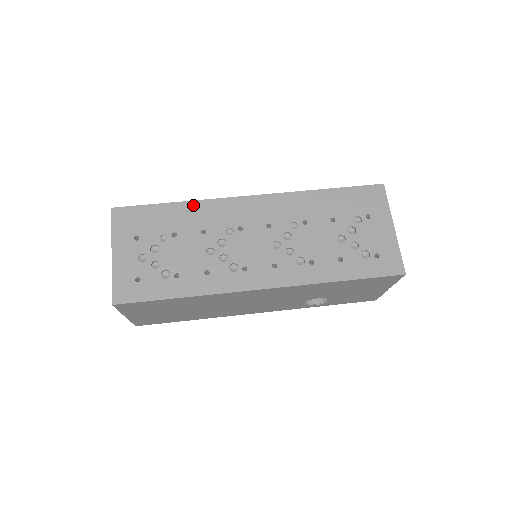
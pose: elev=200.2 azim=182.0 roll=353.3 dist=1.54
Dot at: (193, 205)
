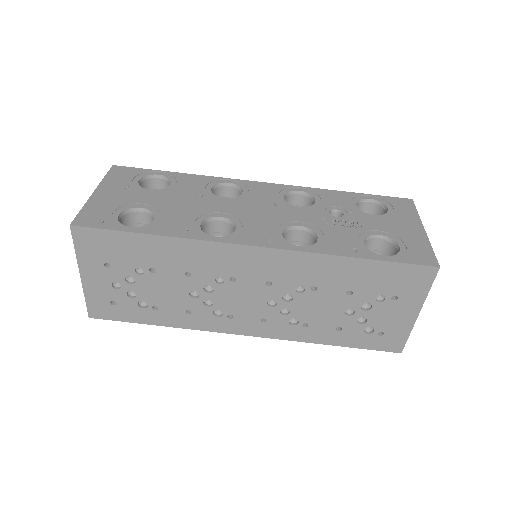
Dot at: (177, 243)
